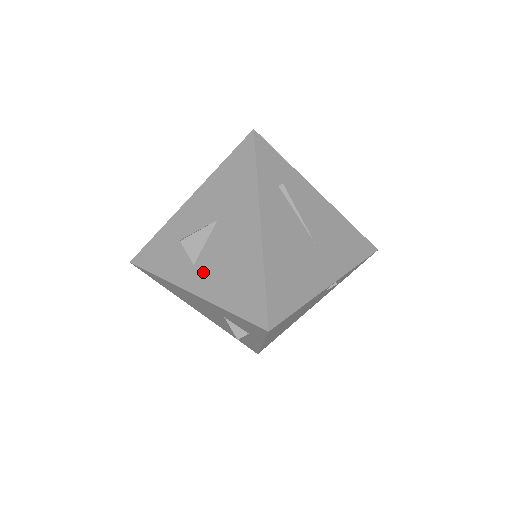
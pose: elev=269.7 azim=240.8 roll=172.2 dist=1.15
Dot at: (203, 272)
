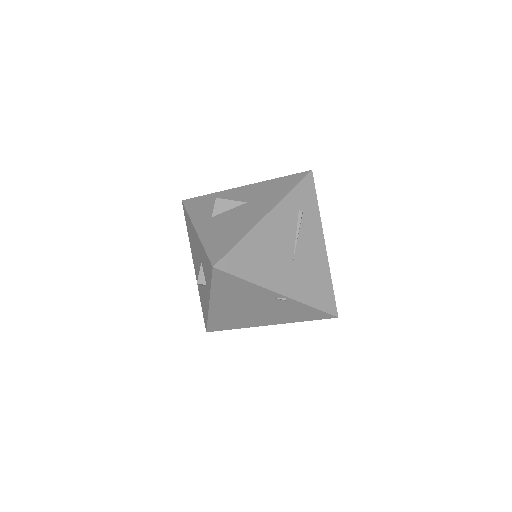
Dot at: (212, 223)
